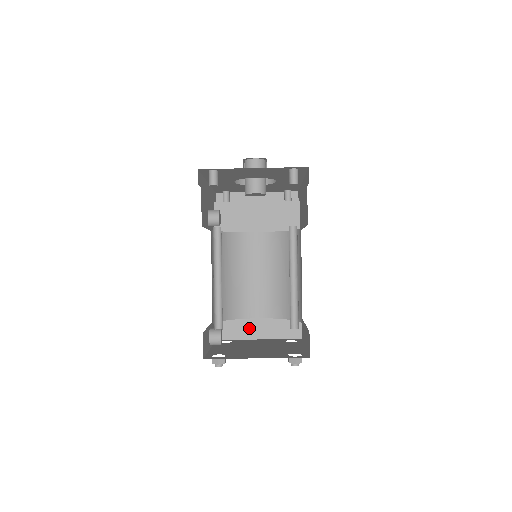
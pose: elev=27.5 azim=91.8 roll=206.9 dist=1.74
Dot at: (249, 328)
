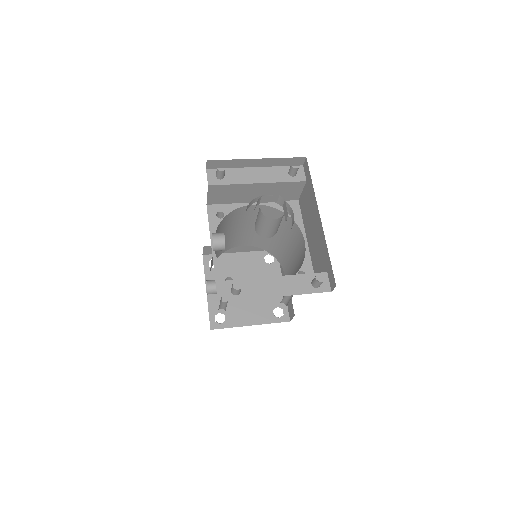
Dot at: (233, 248)
